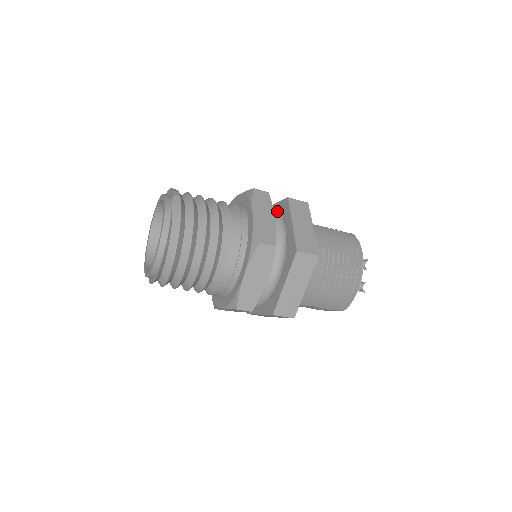
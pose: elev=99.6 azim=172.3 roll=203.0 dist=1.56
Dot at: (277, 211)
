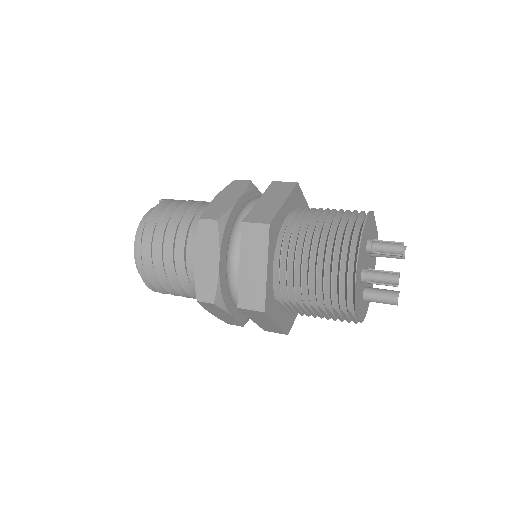
Dot at: (257, 197)
